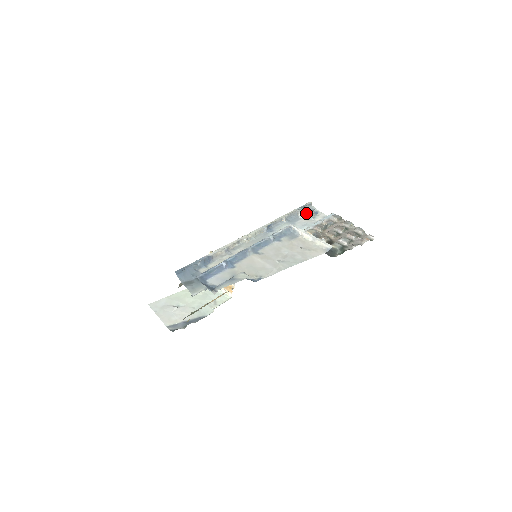
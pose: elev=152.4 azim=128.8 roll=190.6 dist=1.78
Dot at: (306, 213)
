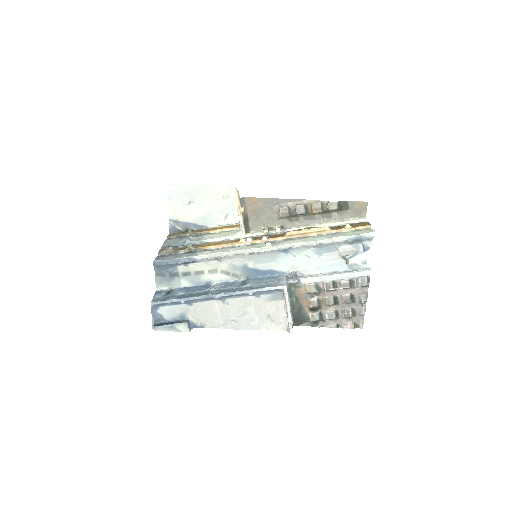
Dot at: occluded
